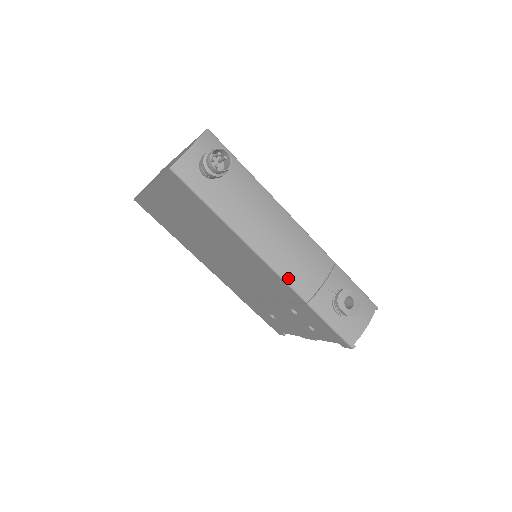
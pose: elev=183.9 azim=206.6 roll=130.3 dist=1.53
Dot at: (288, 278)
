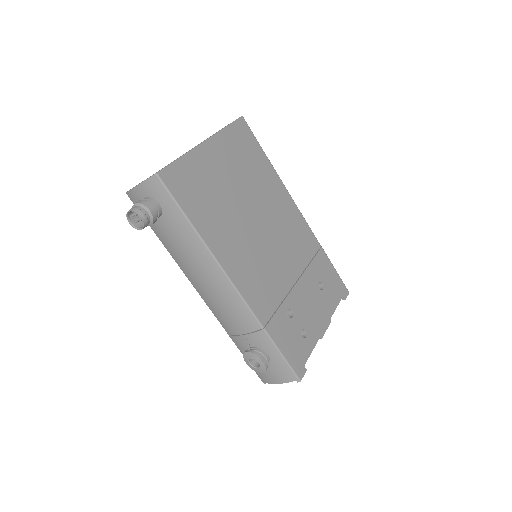
Dot at: (213, 311)
